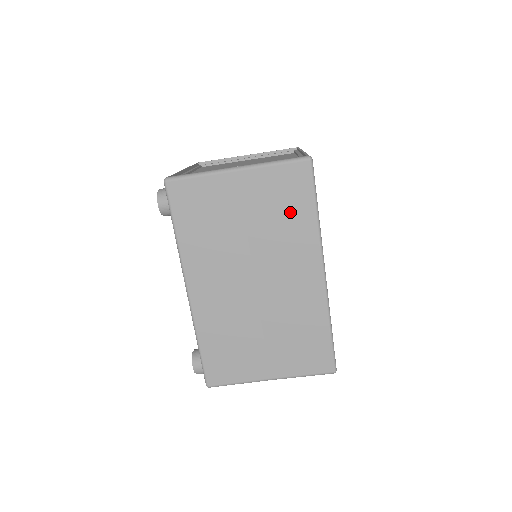
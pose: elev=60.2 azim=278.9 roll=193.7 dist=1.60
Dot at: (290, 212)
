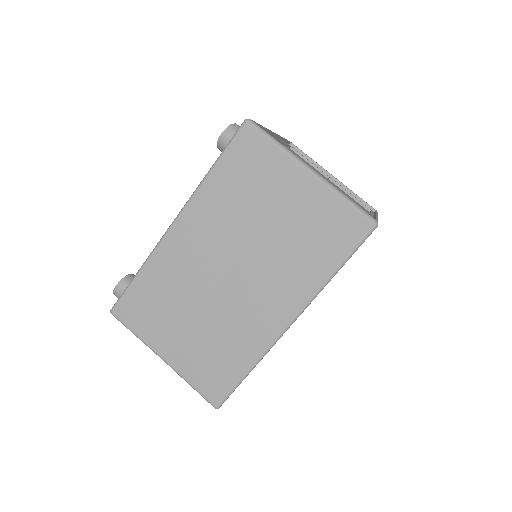
Dot at: (315, 249)
